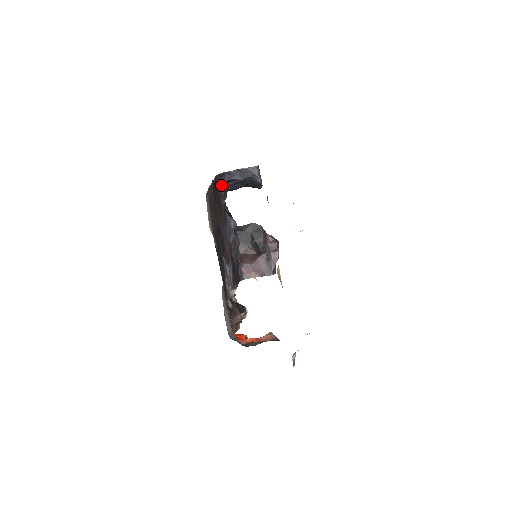
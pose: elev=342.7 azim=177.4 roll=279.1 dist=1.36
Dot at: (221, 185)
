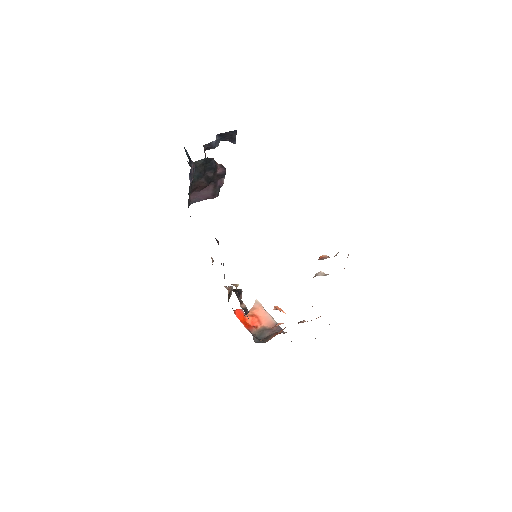
Dot at: occluded
